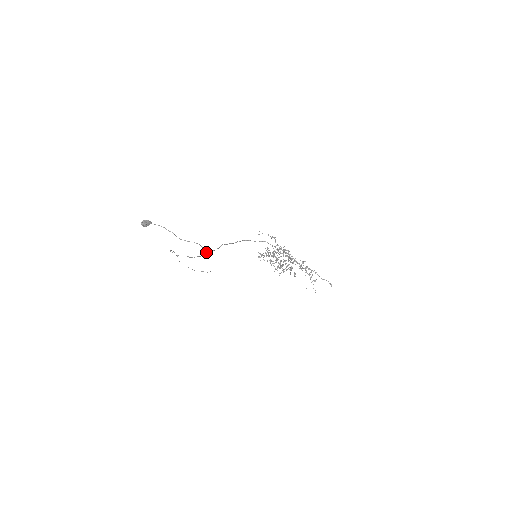
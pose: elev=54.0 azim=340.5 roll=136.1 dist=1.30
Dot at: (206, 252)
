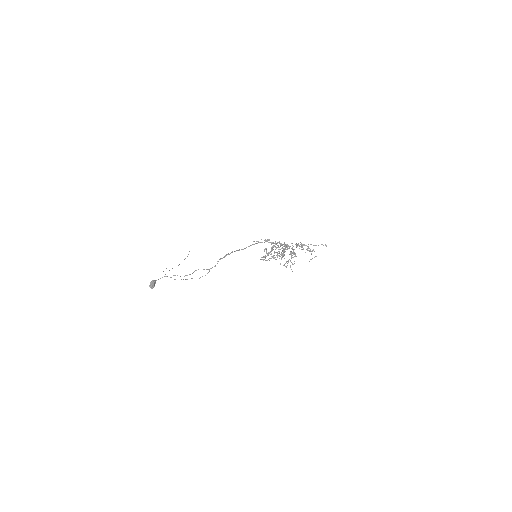
Dot at: (209, 270)
